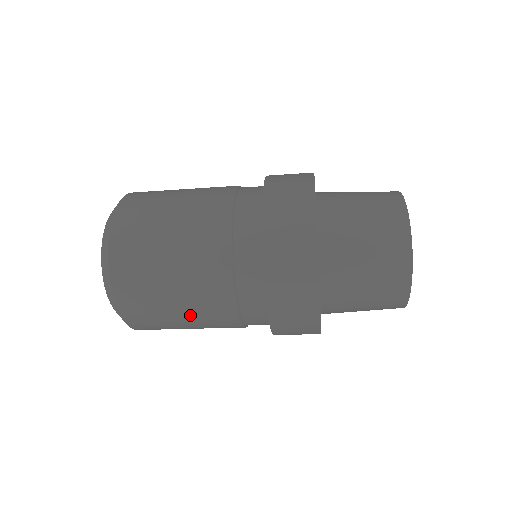
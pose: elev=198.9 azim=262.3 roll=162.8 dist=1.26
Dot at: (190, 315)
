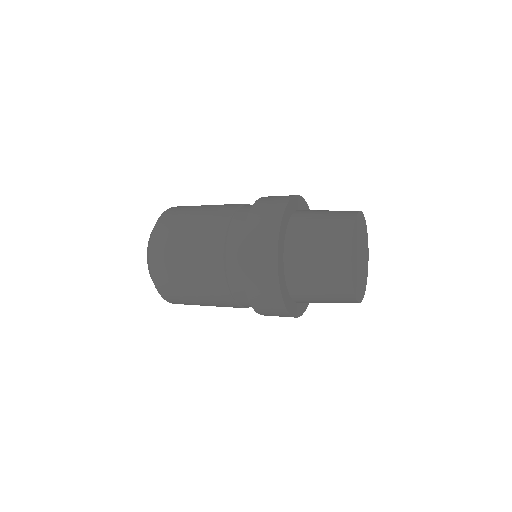
Dot at: occluded
